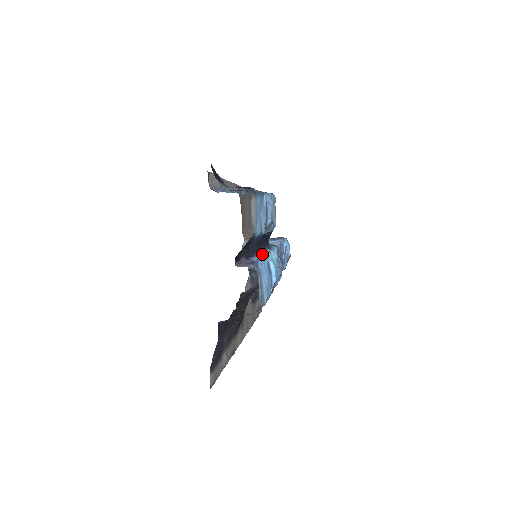
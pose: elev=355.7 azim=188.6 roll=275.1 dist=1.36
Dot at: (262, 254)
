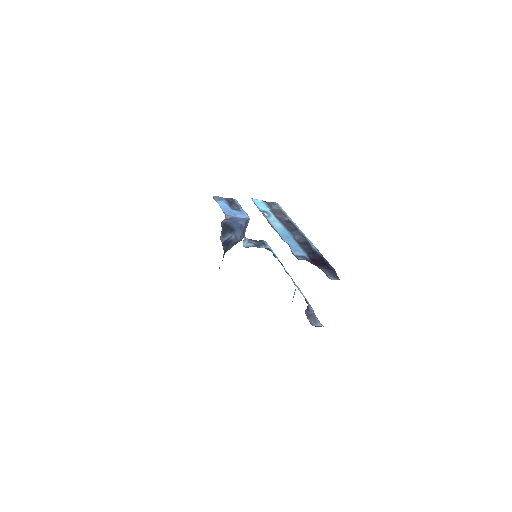
Dot at: (299, 289)
